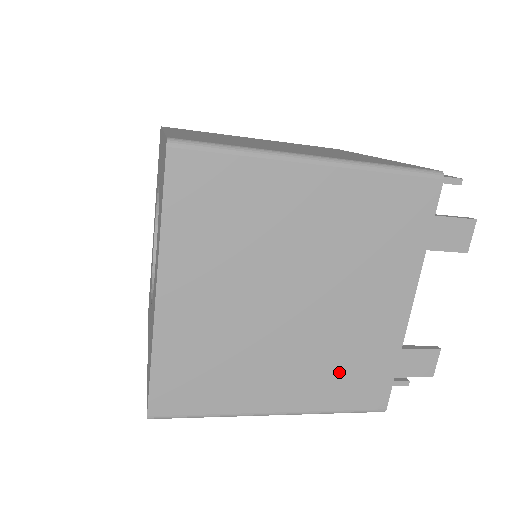
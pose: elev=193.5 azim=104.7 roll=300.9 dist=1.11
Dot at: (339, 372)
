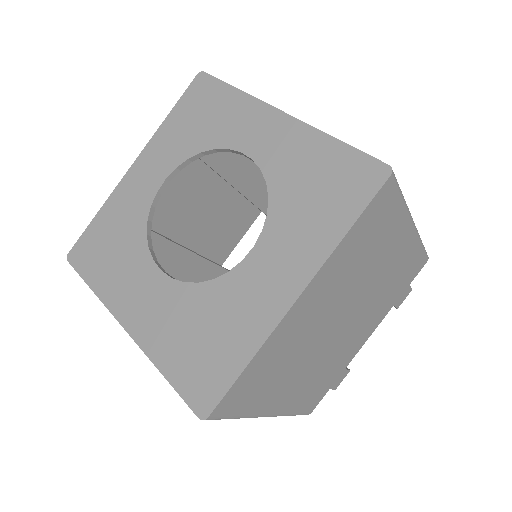
Dot at: (316, 383)
